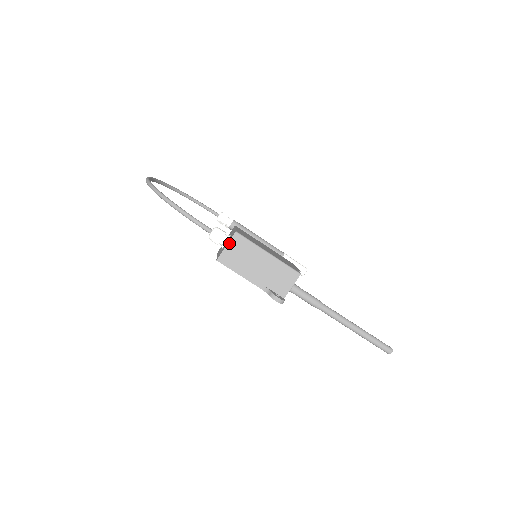
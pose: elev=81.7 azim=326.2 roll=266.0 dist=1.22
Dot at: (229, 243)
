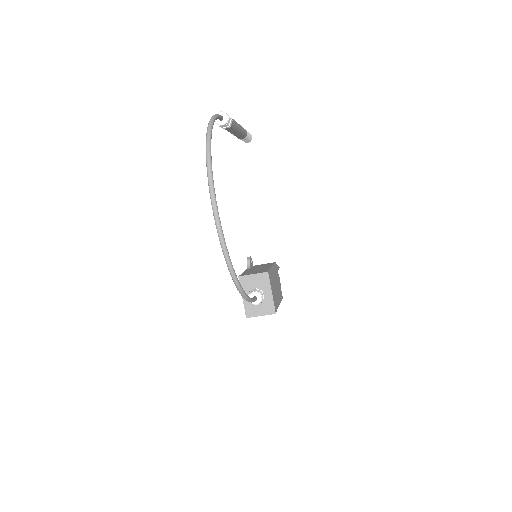
Dot at: (264, 315)
